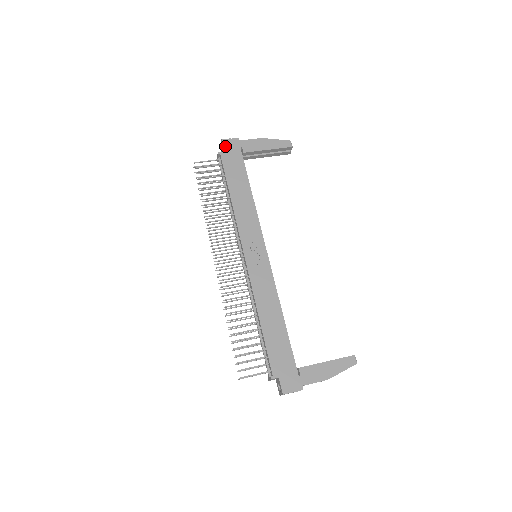
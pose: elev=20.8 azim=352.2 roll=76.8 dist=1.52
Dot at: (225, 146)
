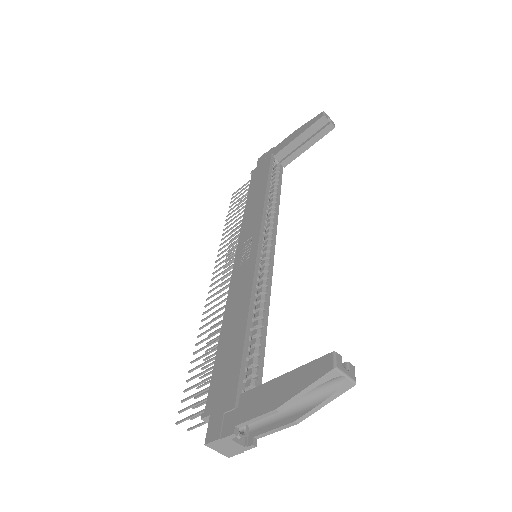
Dot at: (259, 162)
